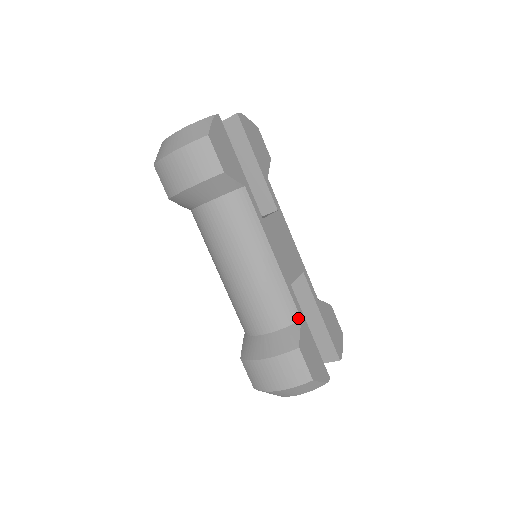
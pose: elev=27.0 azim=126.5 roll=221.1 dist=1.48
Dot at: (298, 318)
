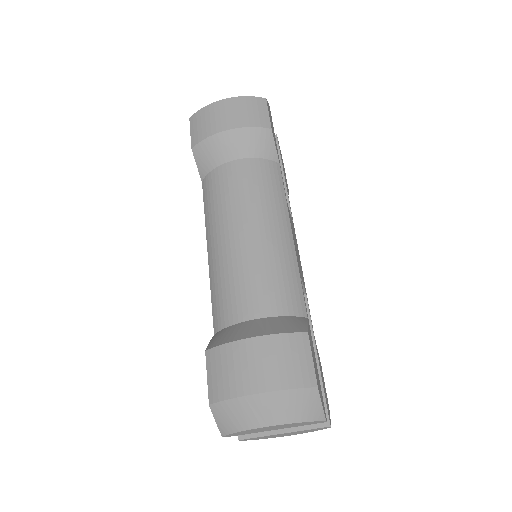
Dot at: (304, 314)
